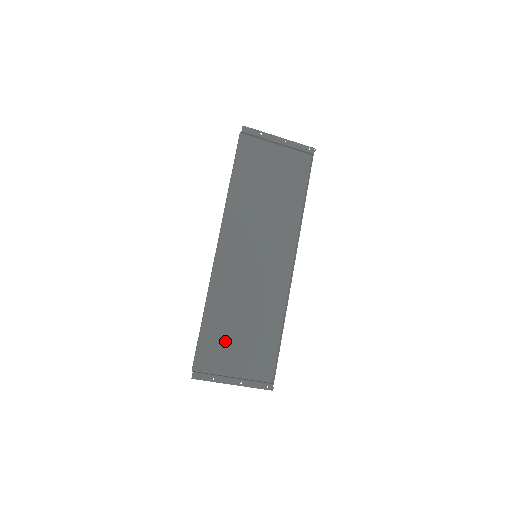
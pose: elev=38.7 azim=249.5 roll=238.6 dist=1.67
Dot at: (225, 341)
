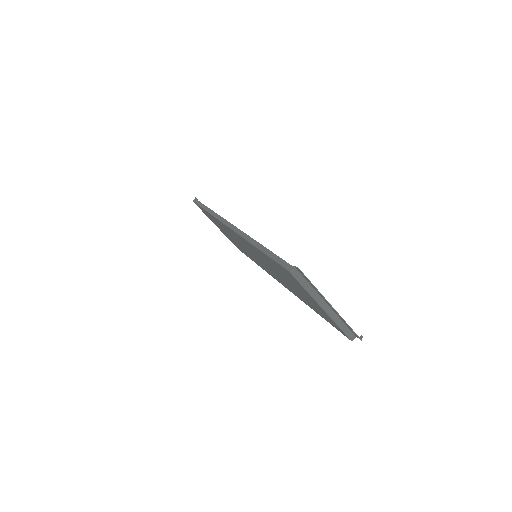
Dot at: (289, 279)
